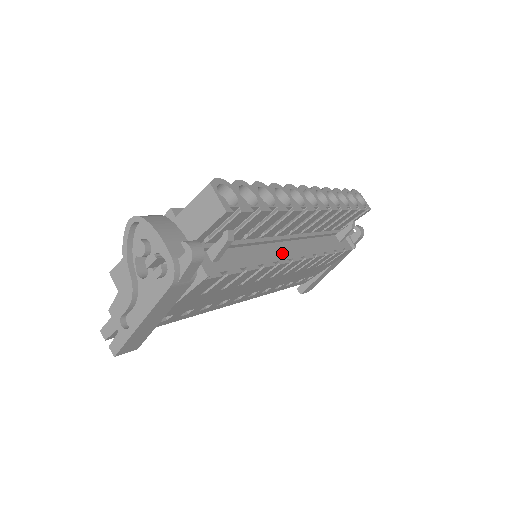
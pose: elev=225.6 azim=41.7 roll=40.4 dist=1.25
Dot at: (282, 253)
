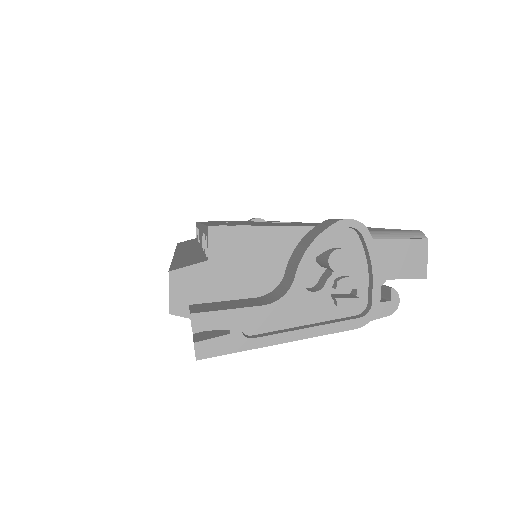
Dot at: occluded
